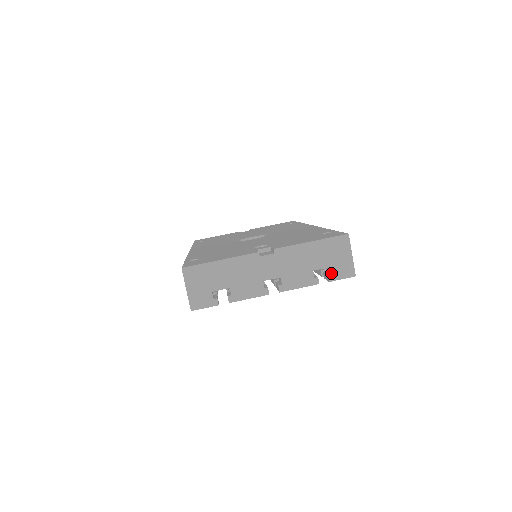
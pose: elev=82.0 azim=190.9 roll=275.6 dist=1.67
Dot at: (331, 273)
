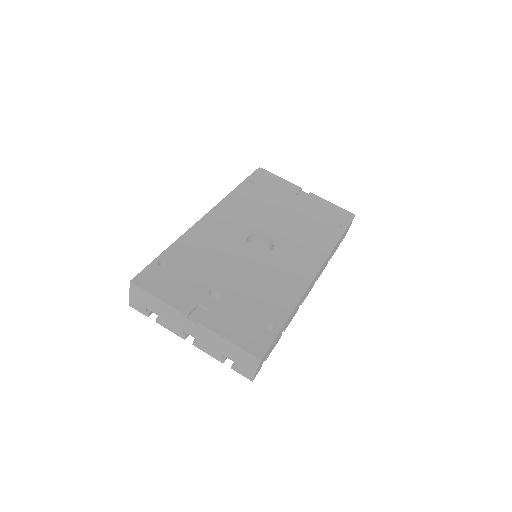
Dot at: (235, 366)
